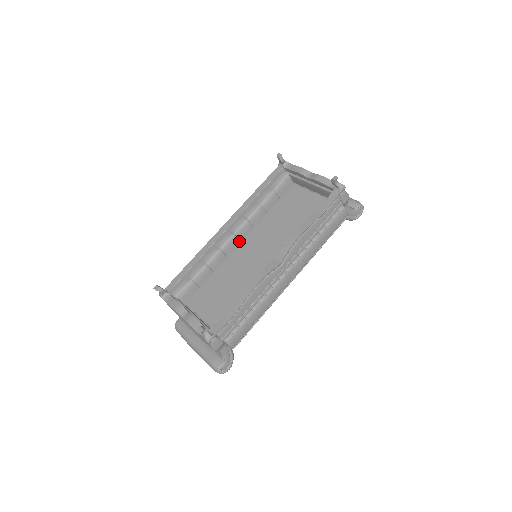
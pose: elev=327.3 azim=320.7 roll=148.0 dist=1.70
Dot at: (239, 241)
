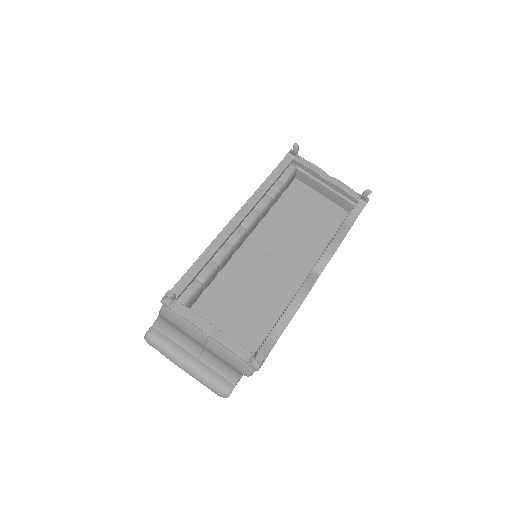
Dot at: (245, 237)
